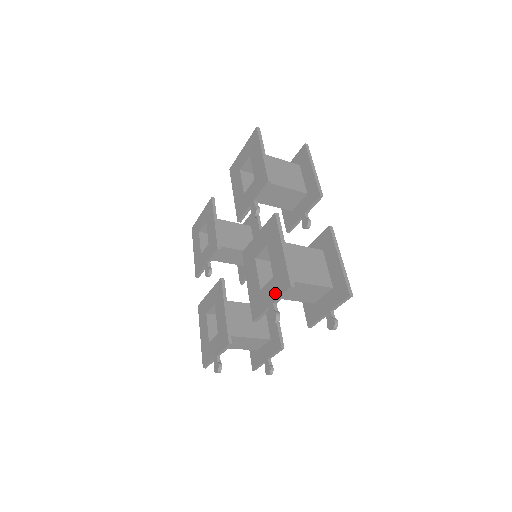
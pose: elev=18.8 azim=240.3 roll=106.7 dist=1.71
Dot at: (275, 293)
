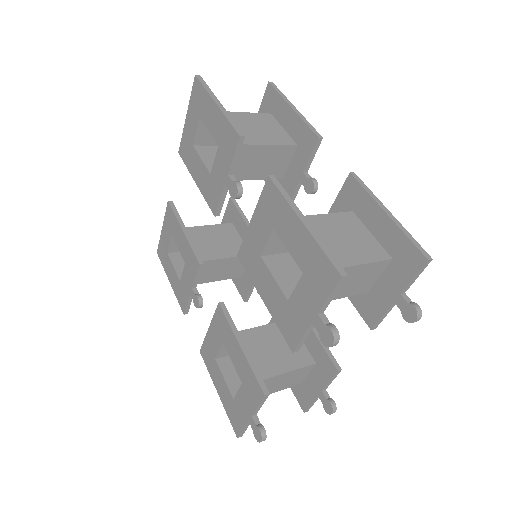
Dot at: (316, 297)
